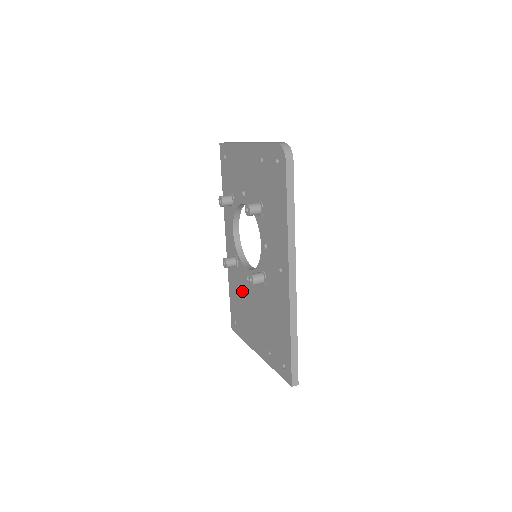
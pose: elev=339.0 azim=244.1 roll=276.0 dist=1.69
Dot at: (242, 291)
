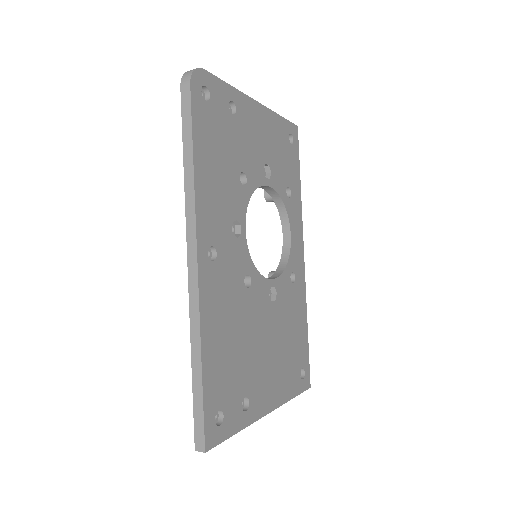
Dot at: occluded
